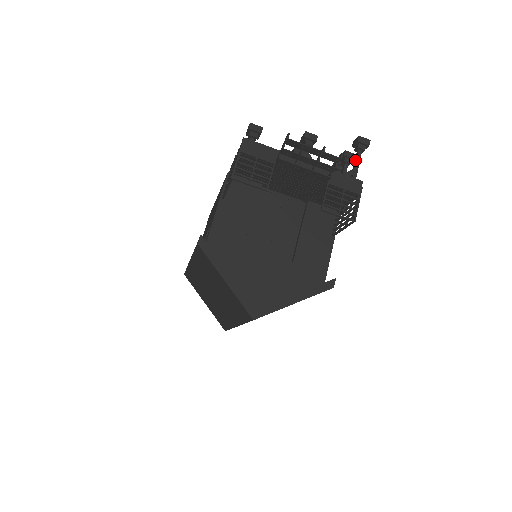
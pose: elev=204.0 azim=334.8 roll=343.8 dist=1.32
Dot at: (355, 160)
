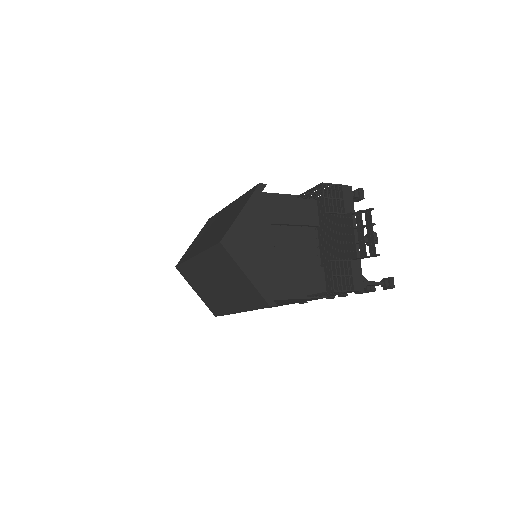
Dot at: (375, 282)
